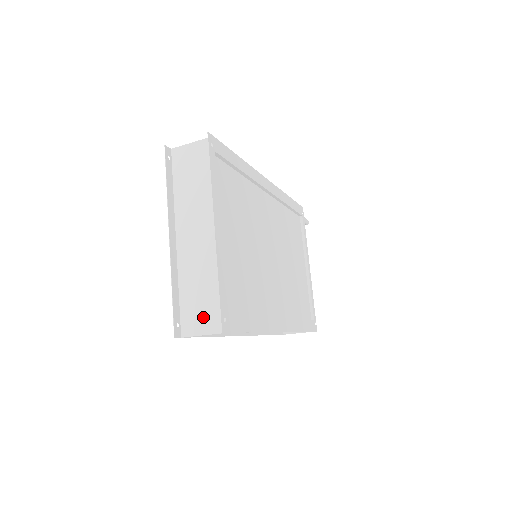
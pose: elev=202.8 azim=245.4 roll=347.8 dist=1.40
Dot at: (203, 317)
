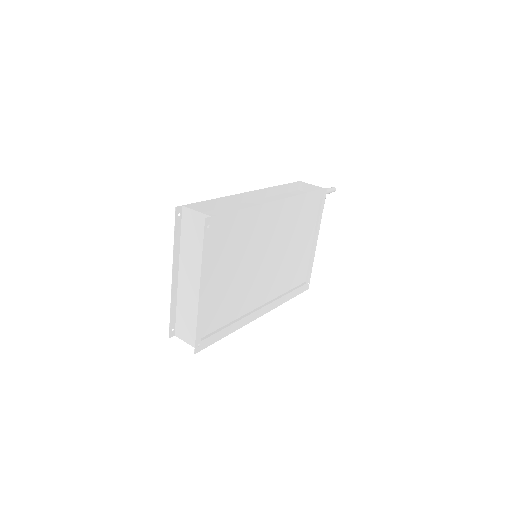
Dot at: (188, 333)
